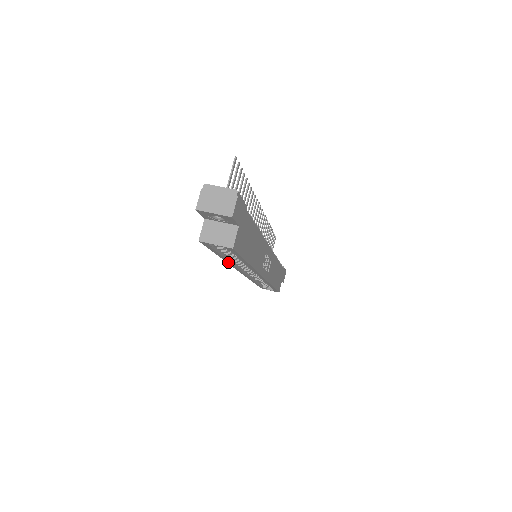
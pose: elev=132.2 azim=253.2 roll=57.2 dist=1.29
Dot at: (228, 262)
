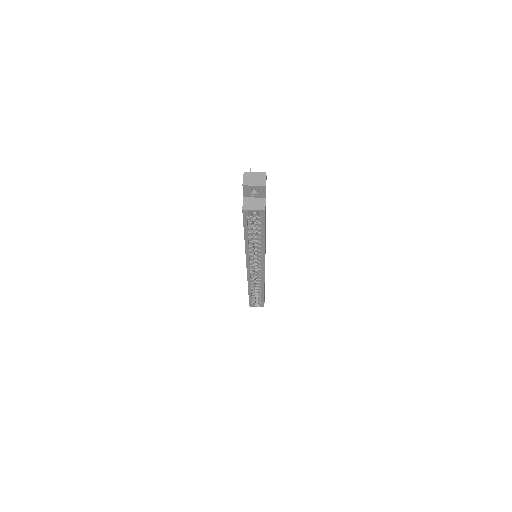
Dot at: (246, 247)
